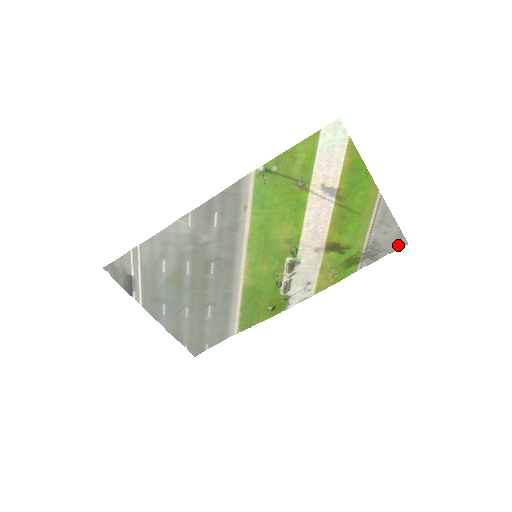
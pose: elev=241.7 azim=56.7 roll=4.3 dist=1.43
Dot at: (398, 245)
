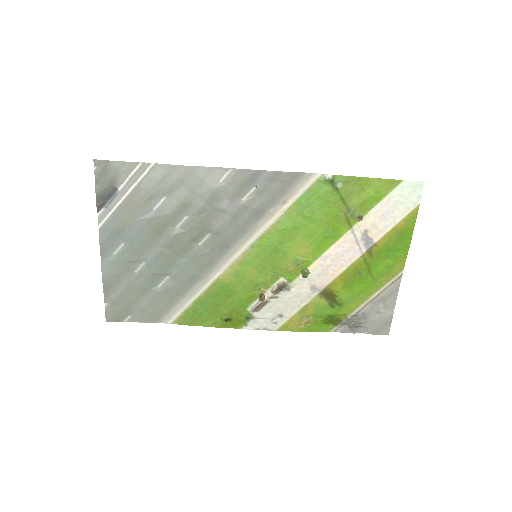
Dot at: (380, 330)
